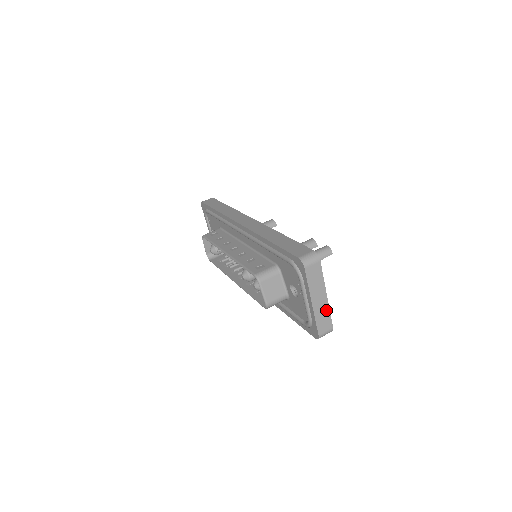
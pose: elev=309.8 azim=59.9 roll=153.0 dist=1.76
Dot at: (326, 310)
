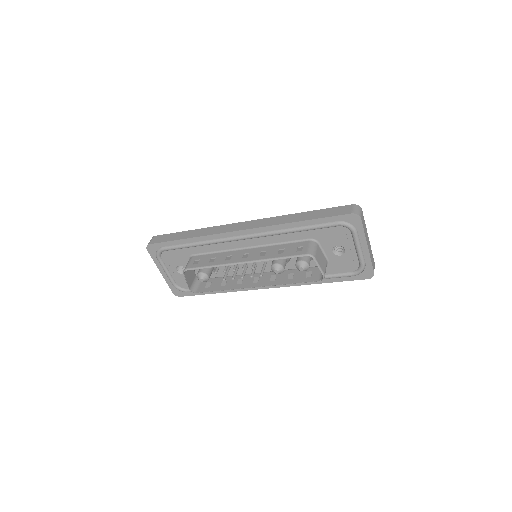
Dot at: (371, 250)
